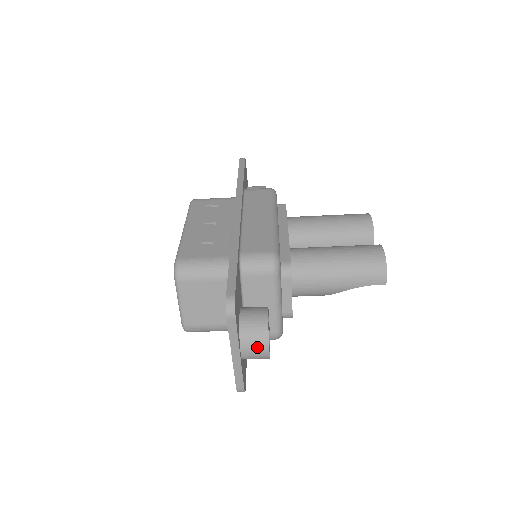
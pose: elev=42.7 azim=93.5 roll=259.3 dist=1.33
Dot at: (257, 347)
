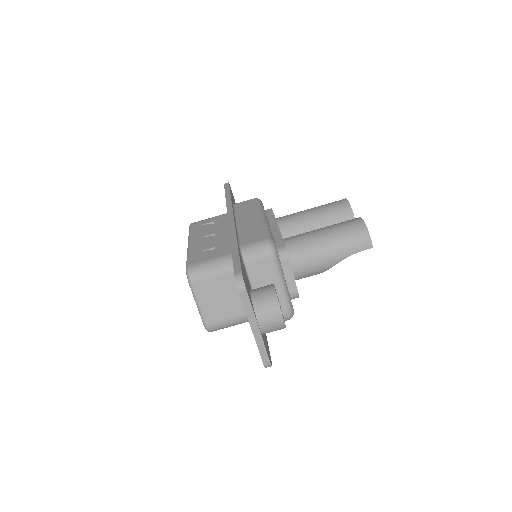
Dot at: (272, 317)
